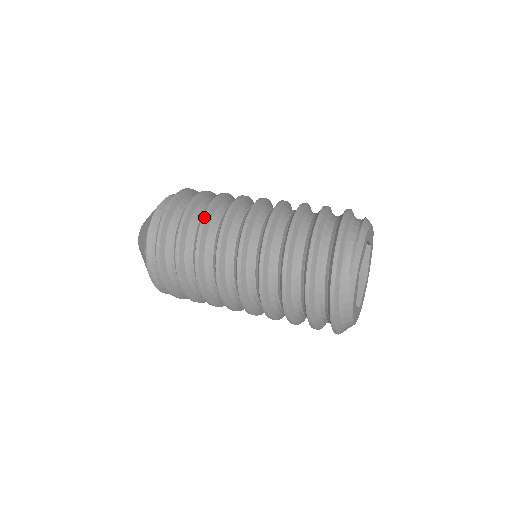
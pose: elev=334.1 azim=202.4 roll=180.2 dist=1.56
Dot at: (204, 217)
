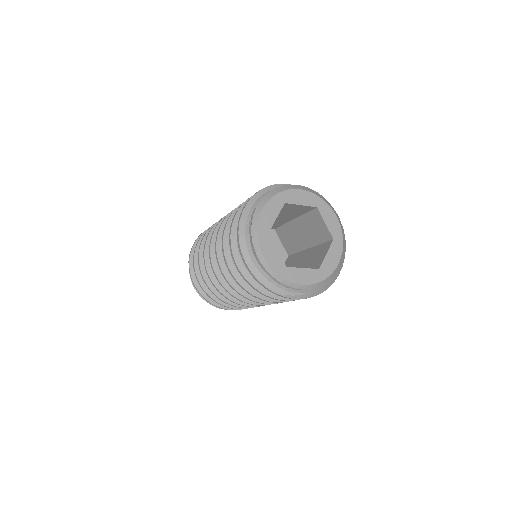
Dot at: (202, 238)
